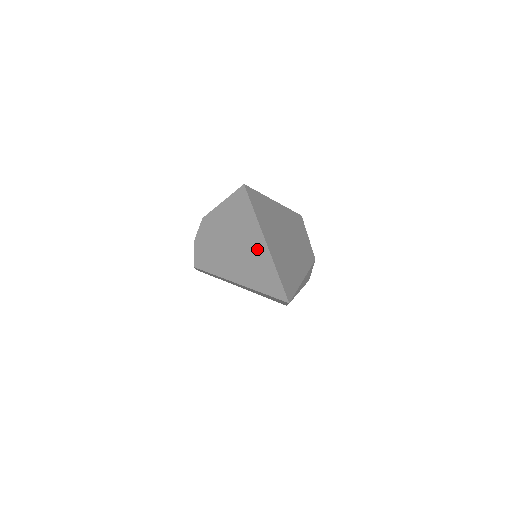
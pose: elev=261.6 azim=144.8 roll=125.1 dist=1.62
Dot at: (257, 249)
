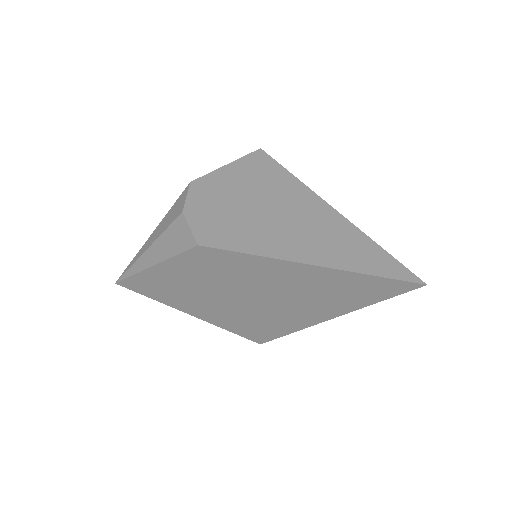
Dot at: (328, 221)
